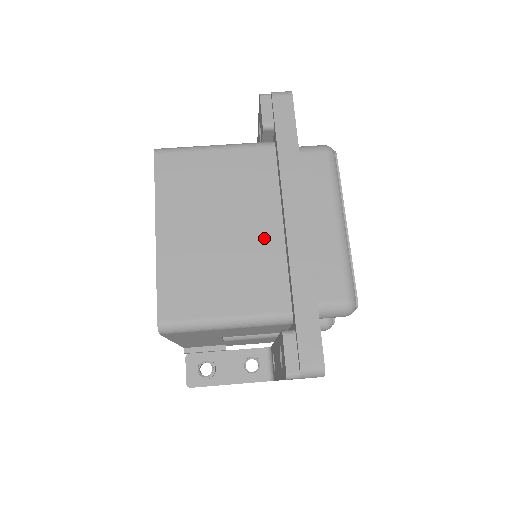
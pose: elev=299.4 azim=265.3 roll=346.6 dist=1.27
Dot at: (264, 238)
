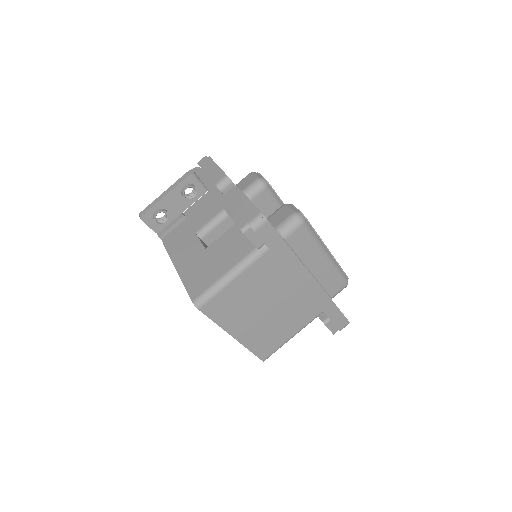
Dot at: (292, 296)
